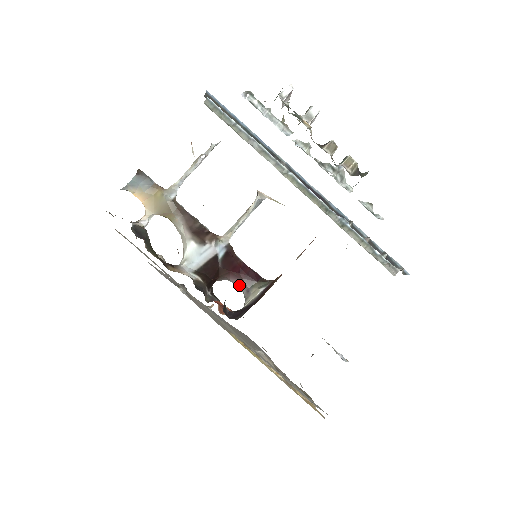
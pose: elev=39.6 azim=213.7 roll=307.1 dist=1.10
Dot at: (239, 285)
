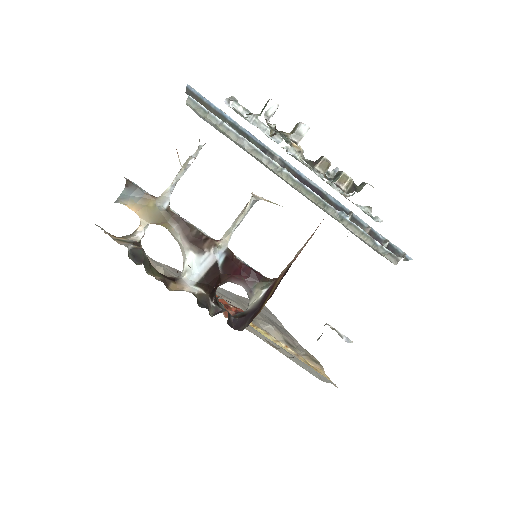
Dot at: (242, 286)
